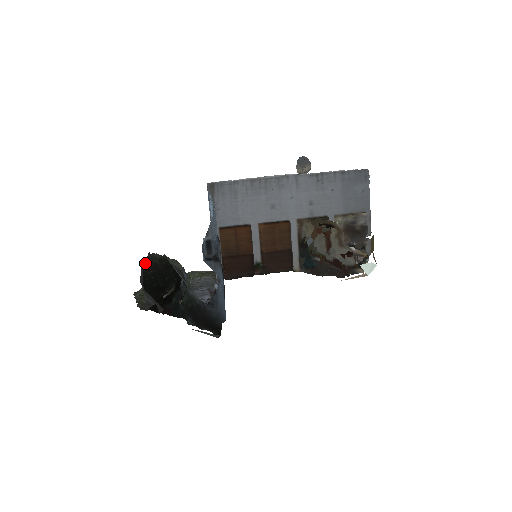
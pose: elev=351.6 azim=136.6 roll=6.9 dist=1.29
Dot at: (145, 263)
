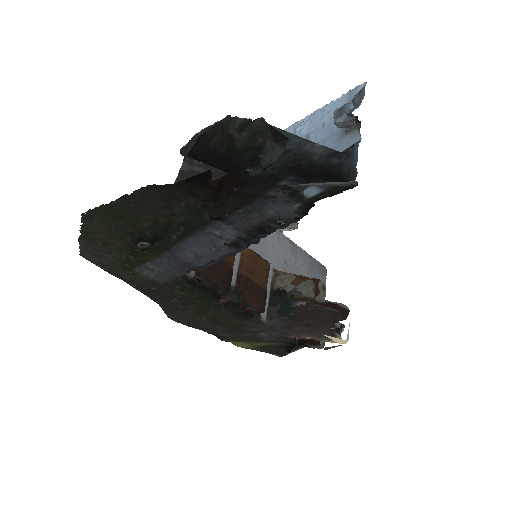
Dot at: (205, 131)
